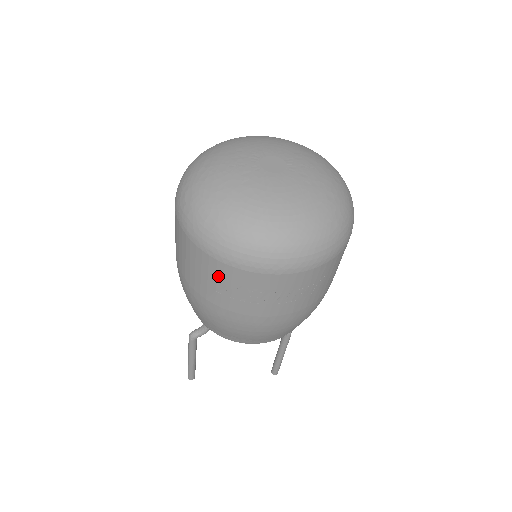
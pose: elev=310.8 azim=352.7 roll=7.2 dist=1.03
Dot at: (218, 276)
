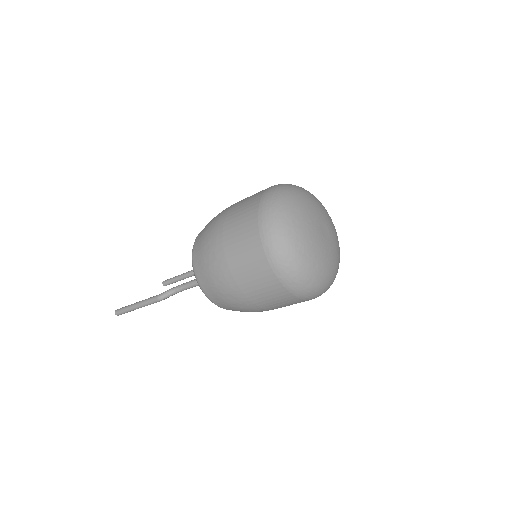
Dot at: (290, 302)
